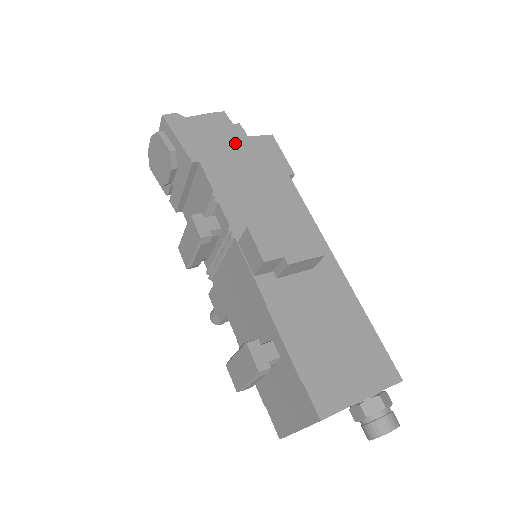
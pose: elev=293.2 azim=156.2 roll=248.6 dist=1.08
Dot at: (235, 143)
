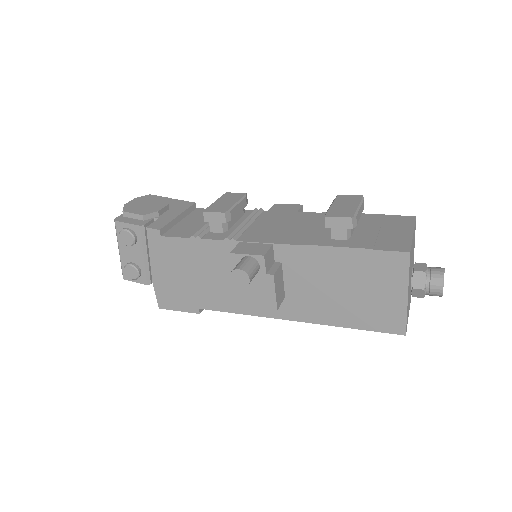
Dot at: occluded
